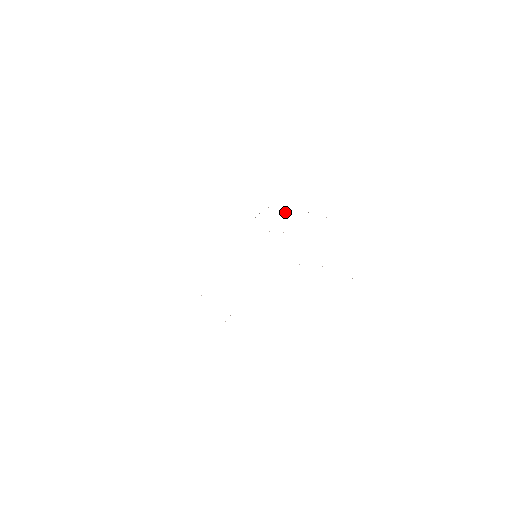
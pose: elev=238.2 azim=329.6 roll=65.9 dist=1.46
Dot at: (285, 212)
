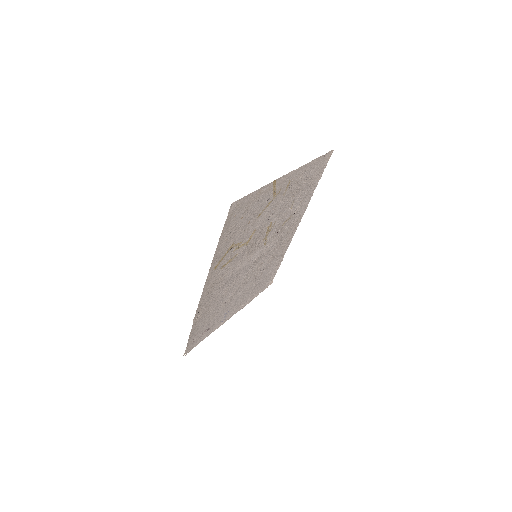
Dot at: (291, 227)
